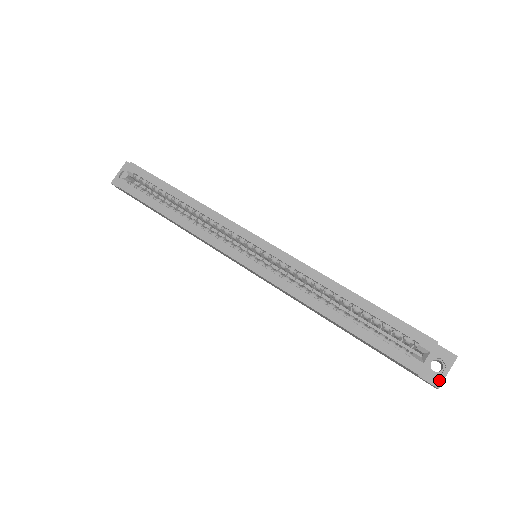
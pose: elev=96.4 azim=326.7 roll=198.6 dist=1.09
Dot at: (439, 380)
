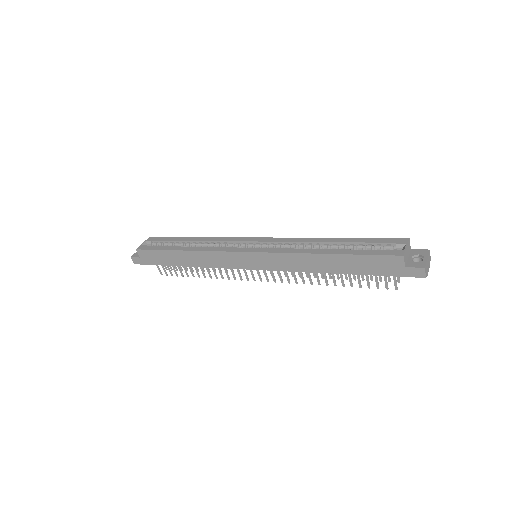
Dot at: (423, 264)
